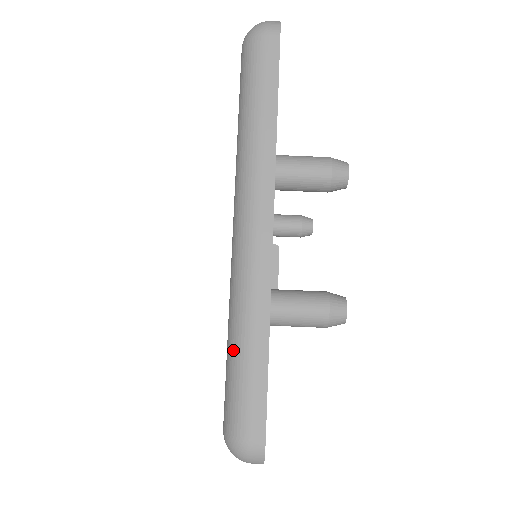
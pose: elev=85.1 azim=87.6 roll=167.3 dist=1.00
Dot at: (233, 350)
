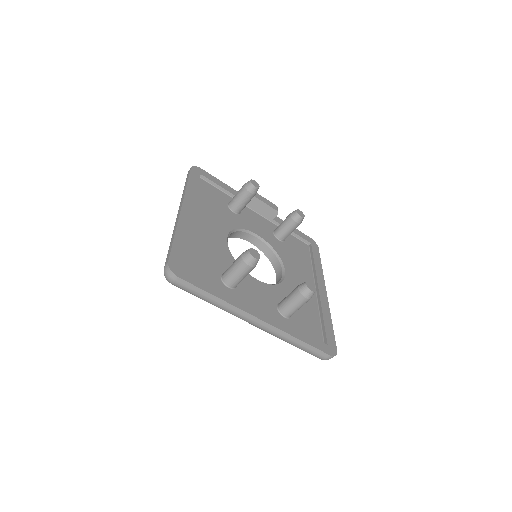
Dot at: occluded
